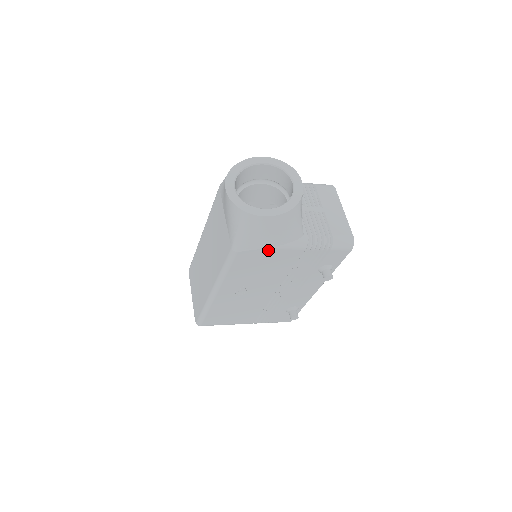
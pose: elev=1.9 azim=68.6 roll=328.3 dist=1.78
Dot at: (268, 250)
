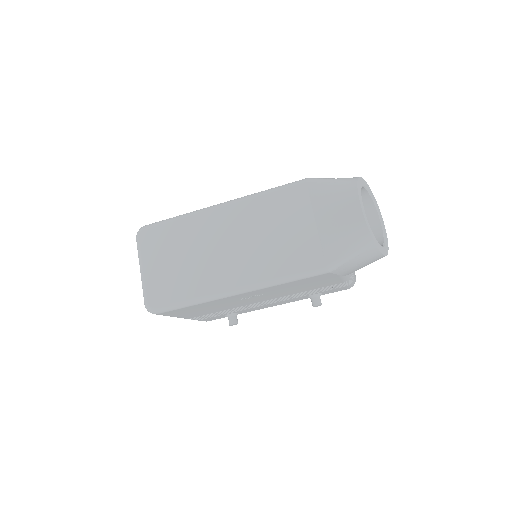
Dot at: (337, 276)
